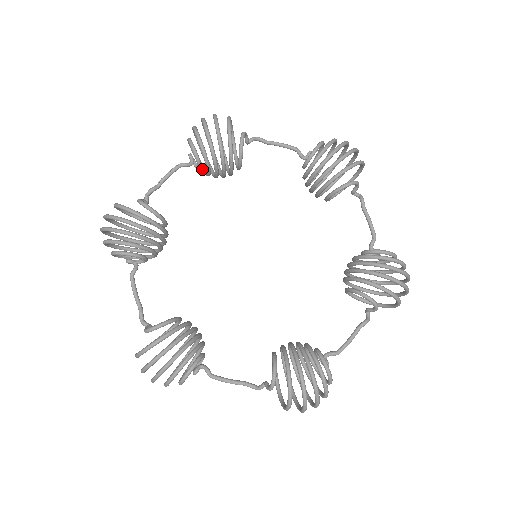
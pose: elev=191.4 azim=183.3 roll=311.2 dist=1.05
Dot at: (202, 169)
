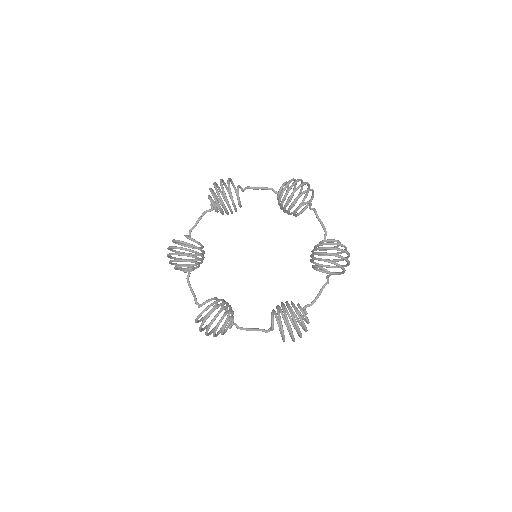
Dot at: (220, 211)
